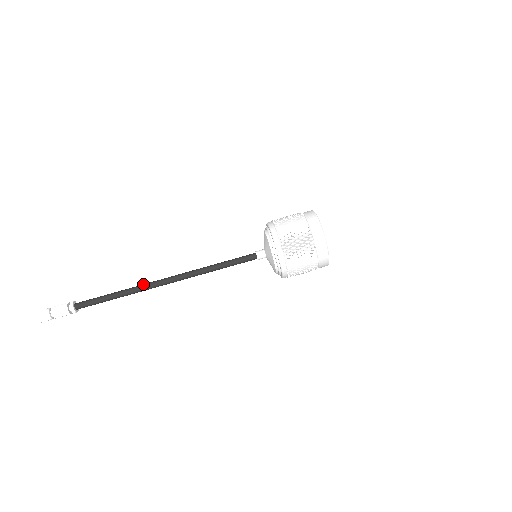
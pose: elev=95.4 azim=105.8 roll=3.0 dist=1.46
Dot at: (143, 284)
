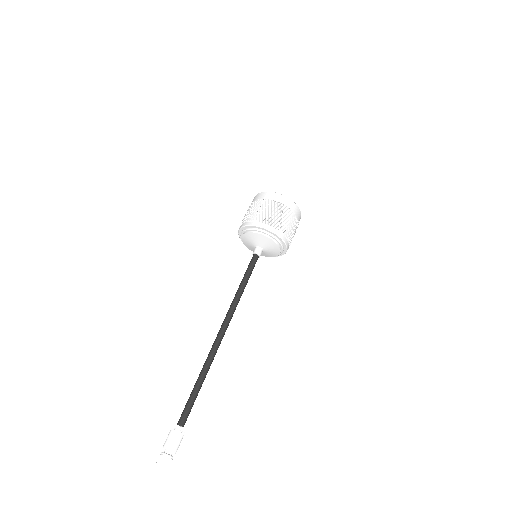
Dot at: (209, 354)
